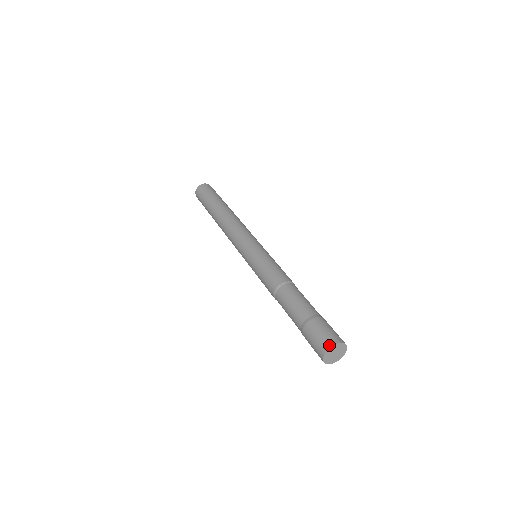
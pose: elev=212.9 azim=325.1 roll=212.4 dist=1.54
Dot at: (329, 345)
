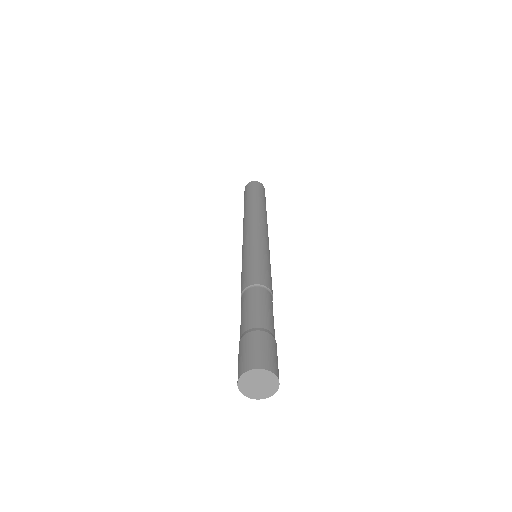
Dot at: occluded
